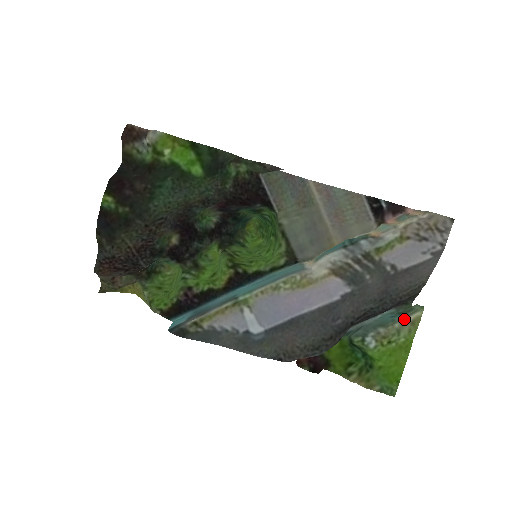
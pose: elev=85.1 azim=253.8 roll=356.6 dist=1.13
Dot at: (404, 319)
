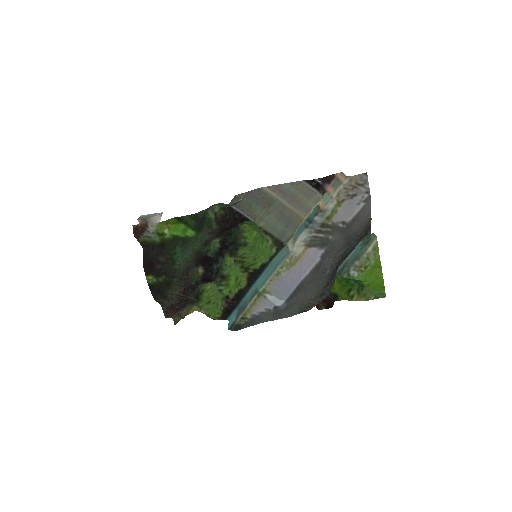
Dot at: (367, 249)
